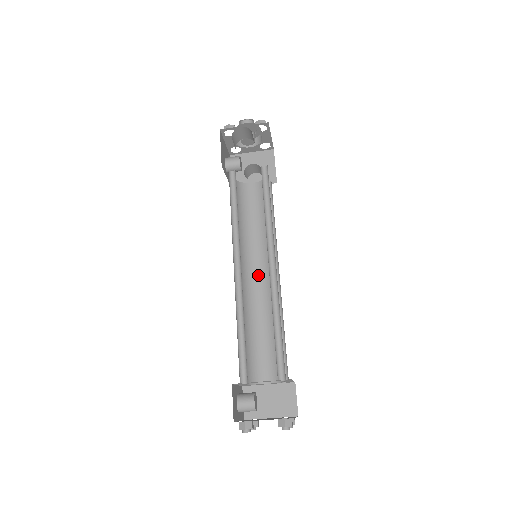
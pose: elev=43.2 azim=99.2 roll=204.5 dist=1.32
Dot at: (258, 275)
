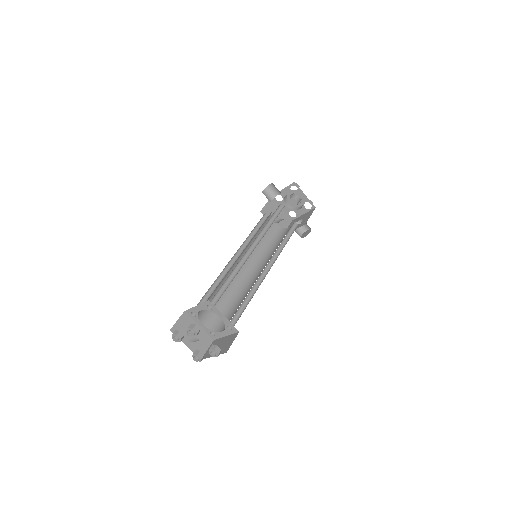
Dot at: (259, 273)
